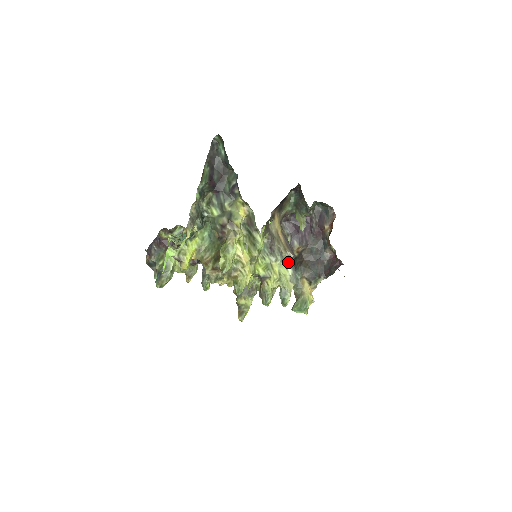
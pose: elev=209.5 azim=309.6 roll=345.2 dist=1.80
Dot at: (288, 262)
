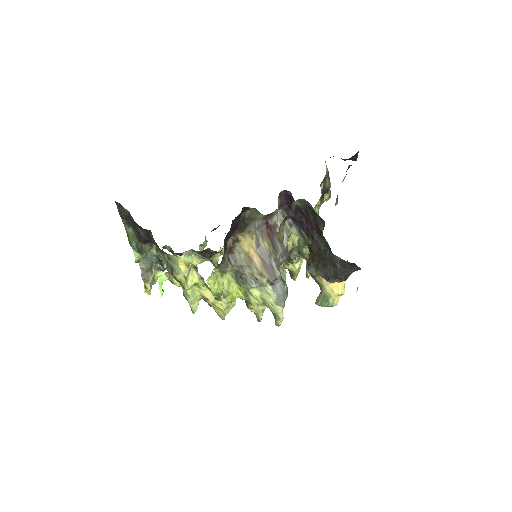
Dot at: (268, 287)
